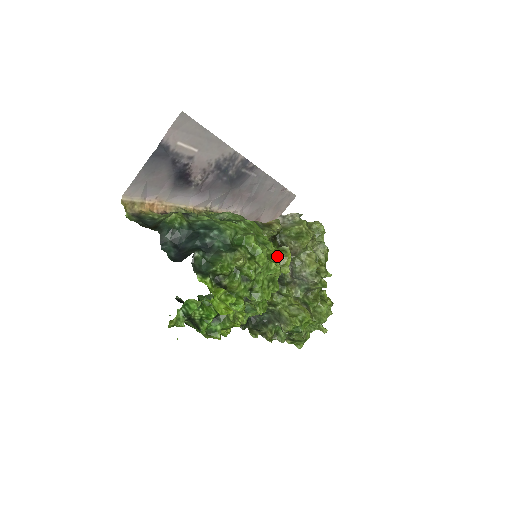
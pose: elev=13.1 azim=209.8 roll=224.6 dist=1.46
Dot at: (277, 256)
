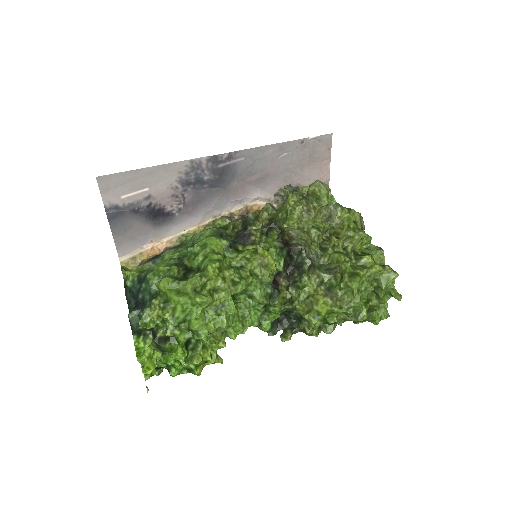
Dot at: (225, 275)
